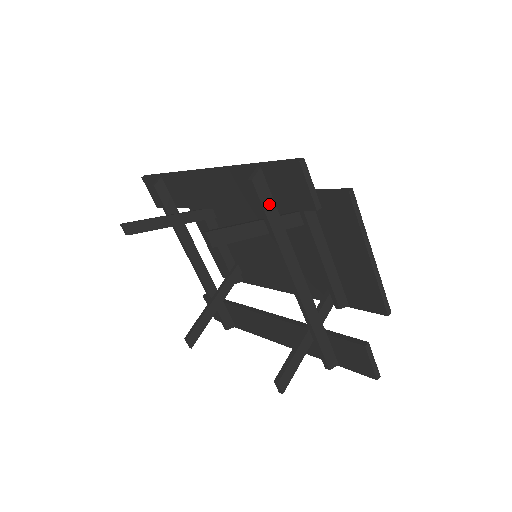
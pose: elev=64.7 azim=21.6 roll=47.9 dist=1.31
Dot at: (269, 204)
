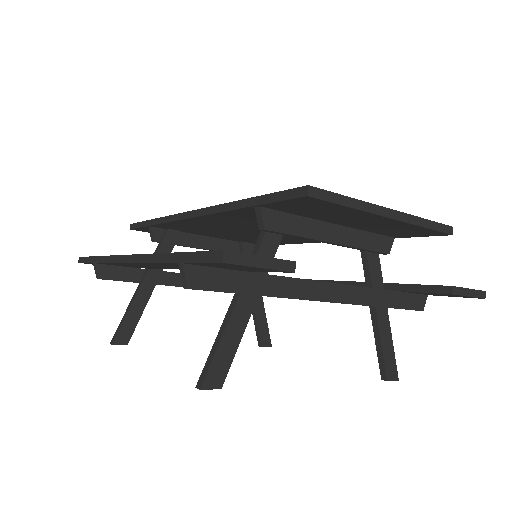
Dot at: (230, 280)
